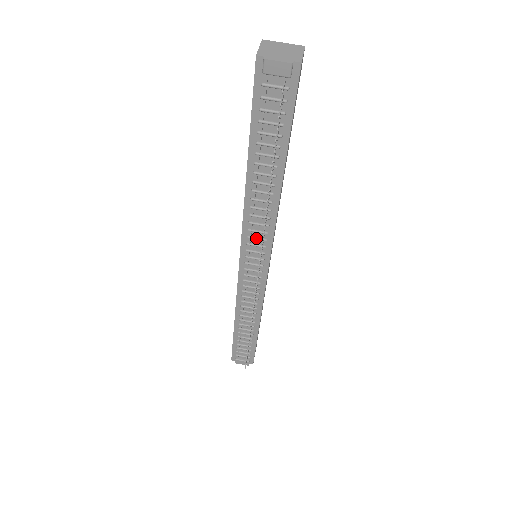
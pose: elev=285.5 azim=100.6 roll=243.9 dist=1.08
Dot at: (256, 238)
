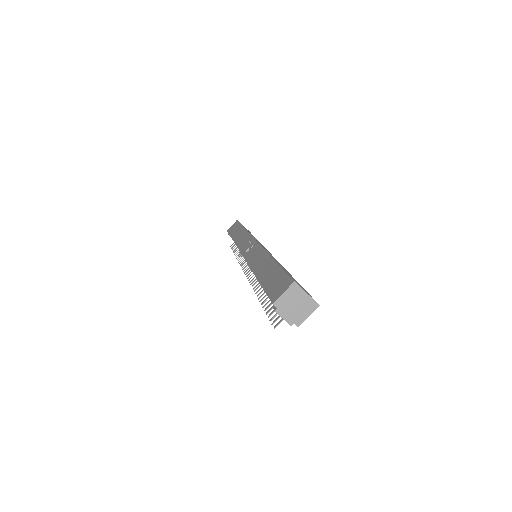
Dot at: occluded
